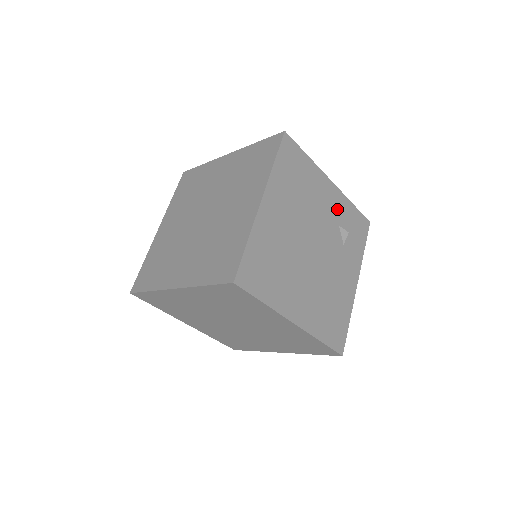
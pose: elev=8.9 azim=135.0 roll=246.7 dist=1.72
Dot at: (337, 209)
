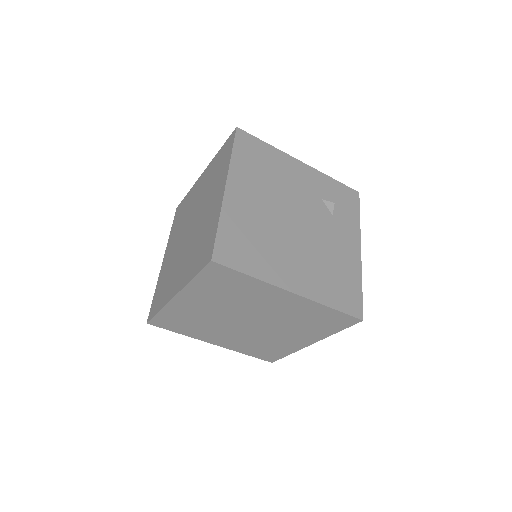
Dot at: (315, 185)
